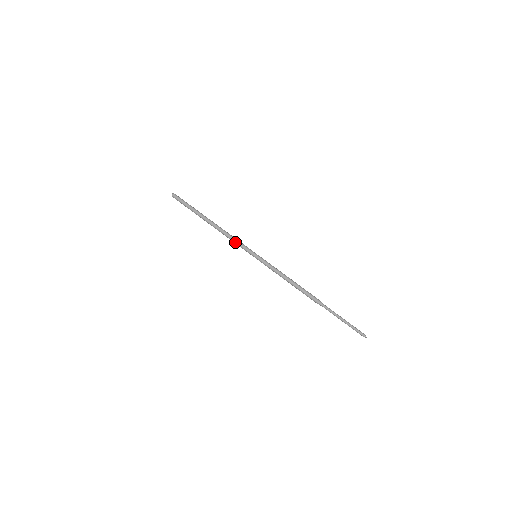
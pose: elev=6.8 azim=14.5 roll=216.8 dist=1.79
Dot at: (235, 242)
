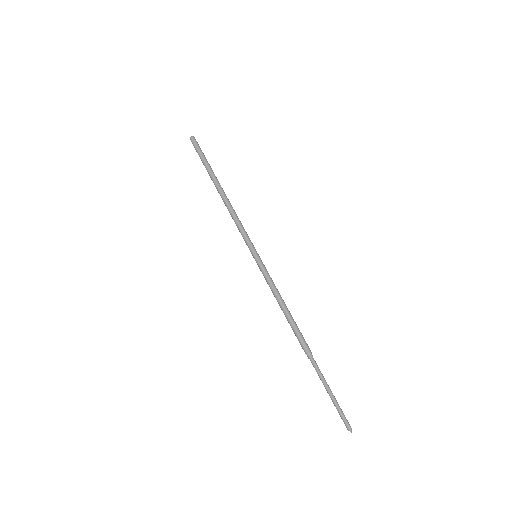
Dot at: (238, 227)
